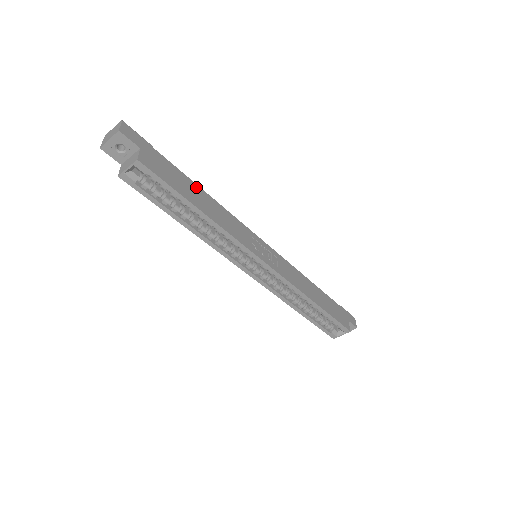
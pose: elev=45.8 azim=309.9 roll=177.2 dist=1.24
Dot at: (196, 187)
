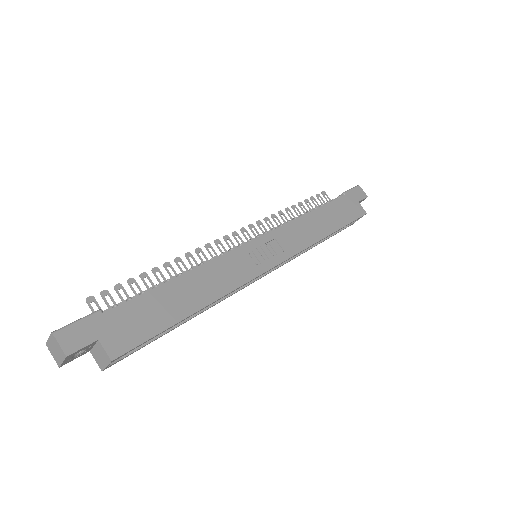
Dot at: (168, 287)
